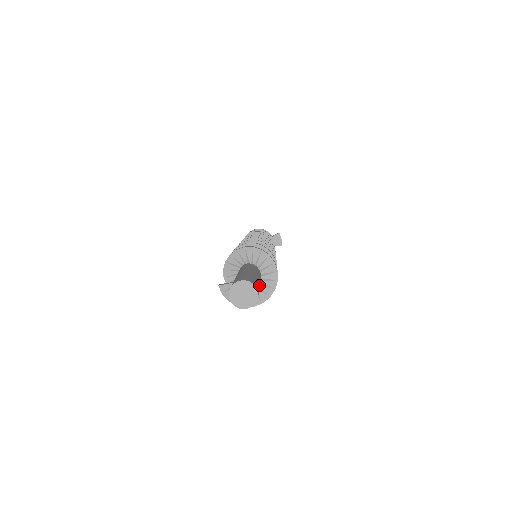
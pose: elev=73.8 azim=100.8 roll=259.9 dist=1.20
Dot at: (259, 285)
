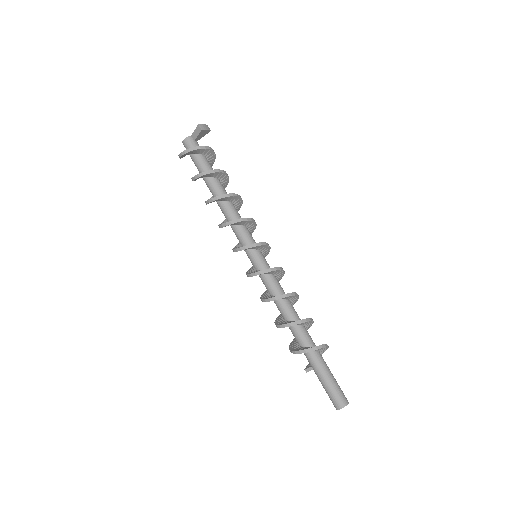
Dot at: (336, 382)
